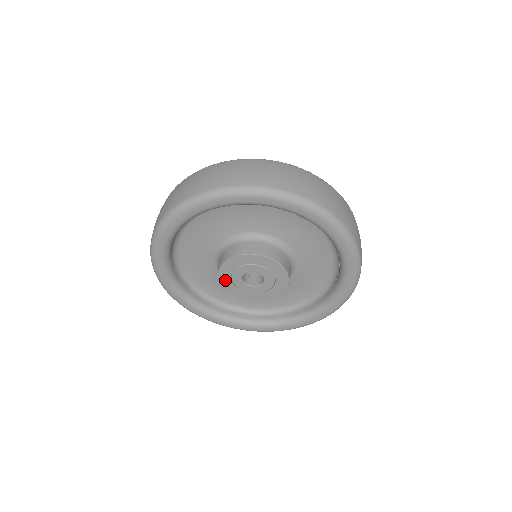
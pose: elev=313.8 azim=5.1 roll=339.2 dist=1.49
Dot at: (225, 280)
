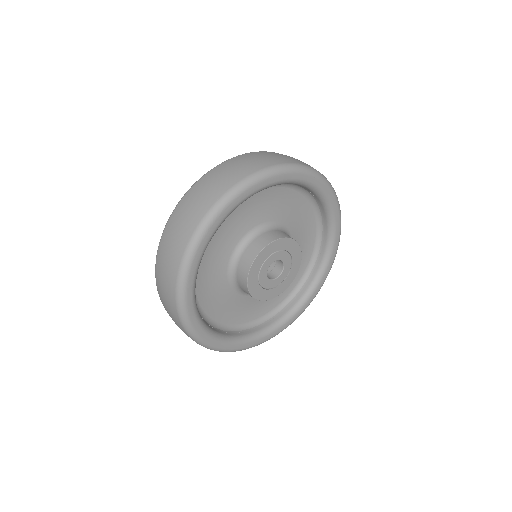
Dot at: (262, 294)
